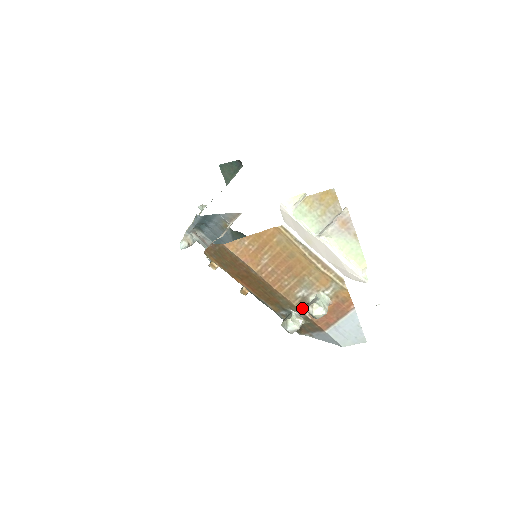
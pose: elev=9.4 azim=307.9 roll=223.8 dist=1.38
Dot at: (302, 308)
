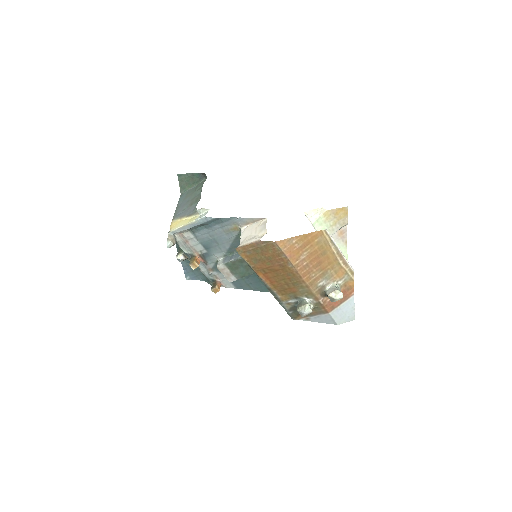
Dot at: (319, 295)
